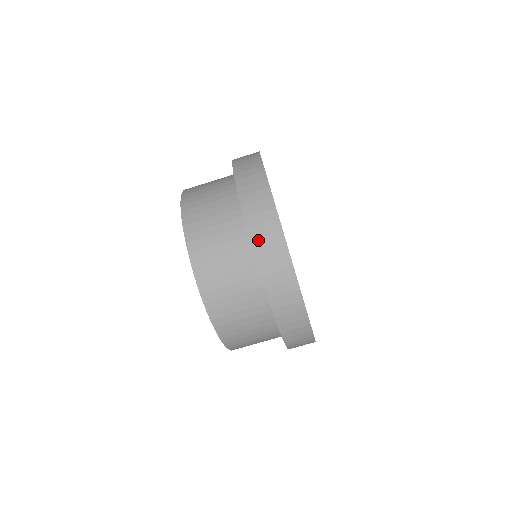
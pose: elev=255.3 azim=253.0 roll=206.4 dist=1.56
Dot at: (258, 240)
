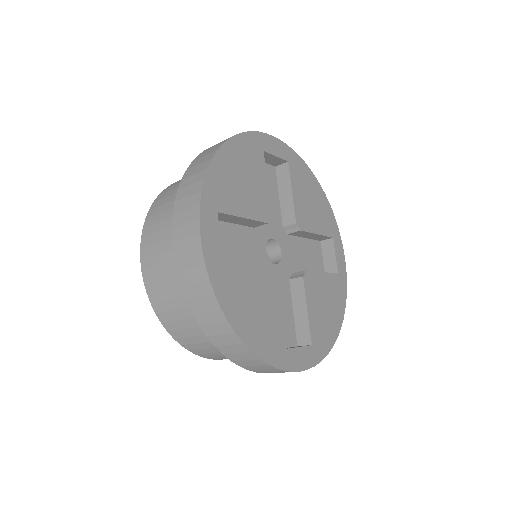
Dot at: occluded
